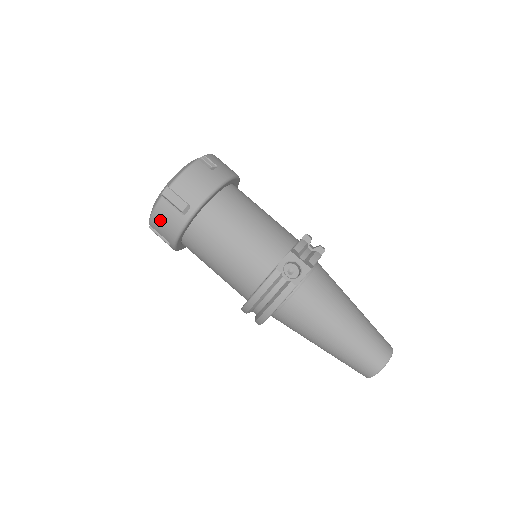
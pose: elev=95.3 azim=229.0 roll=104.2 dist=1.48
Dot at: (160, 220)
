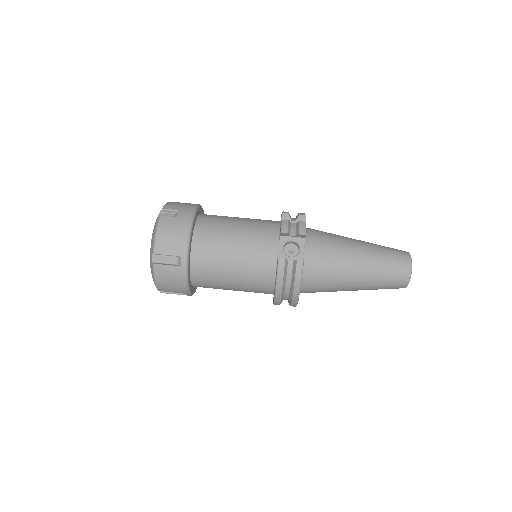
Dot at: (165, 283)
